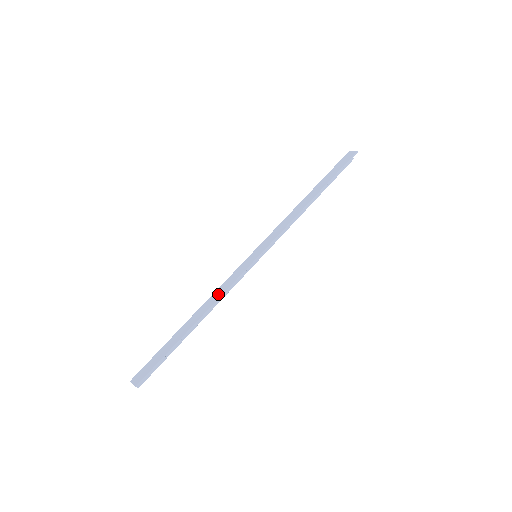
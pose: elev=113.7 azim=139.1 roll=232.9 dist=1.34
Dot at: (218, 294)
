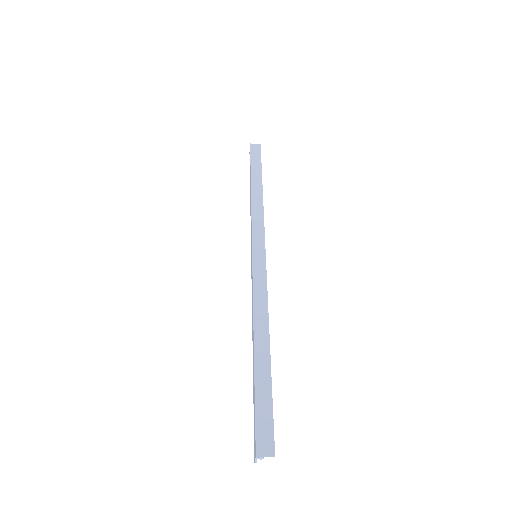
Dot at: (262, 306)
